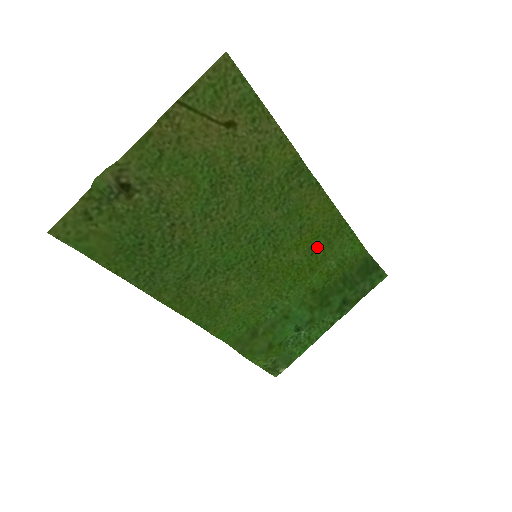
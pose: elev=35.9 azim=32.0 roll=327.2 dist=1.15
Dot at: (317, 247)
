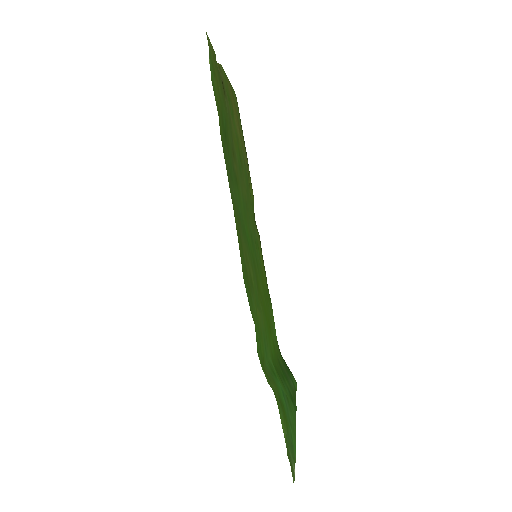
Dot at: (266, 303)
